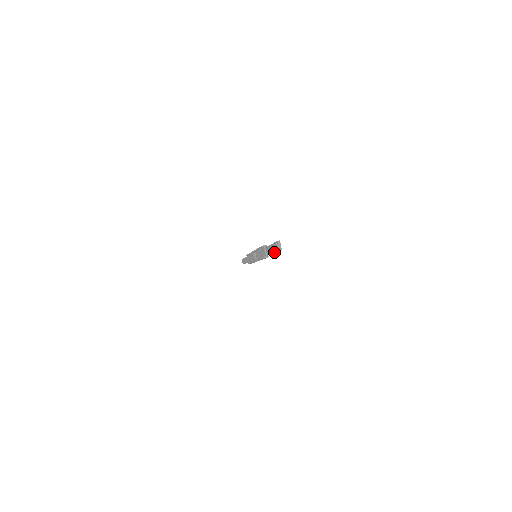
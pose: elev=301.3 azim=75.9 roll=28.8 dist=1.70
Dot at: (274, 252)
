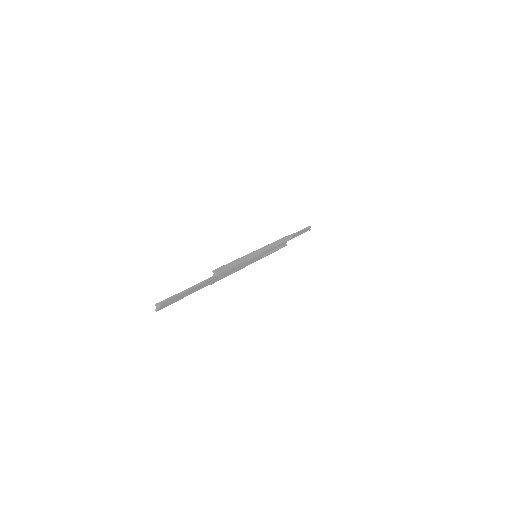
Dot at: (186, 295)
